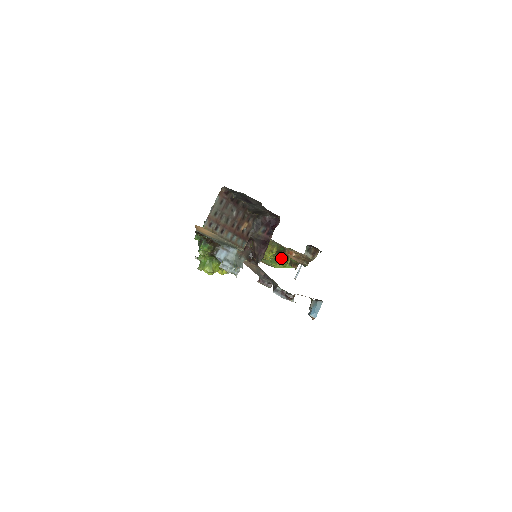
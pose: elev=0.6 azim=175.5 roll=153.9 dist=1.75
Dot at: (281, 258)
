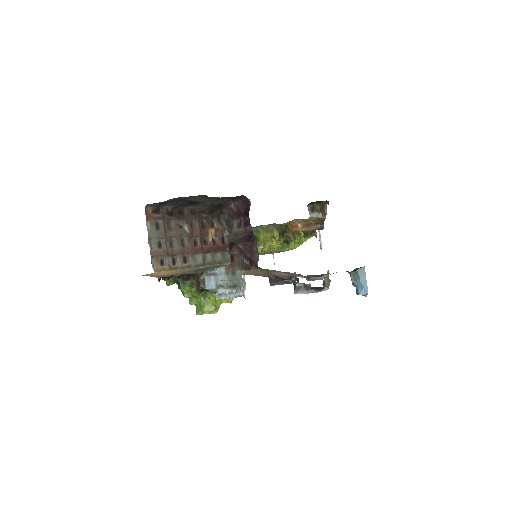
Dot at: (290, 237)
